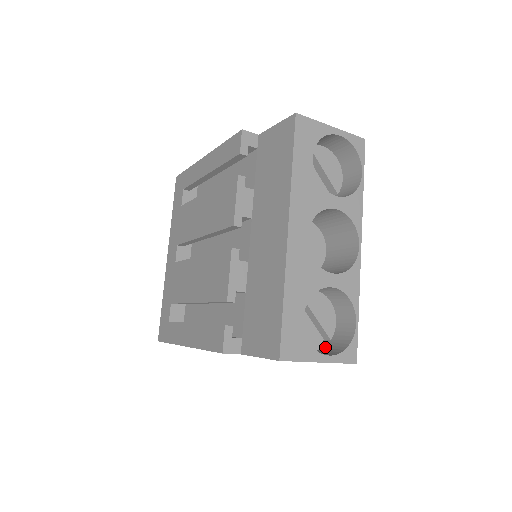
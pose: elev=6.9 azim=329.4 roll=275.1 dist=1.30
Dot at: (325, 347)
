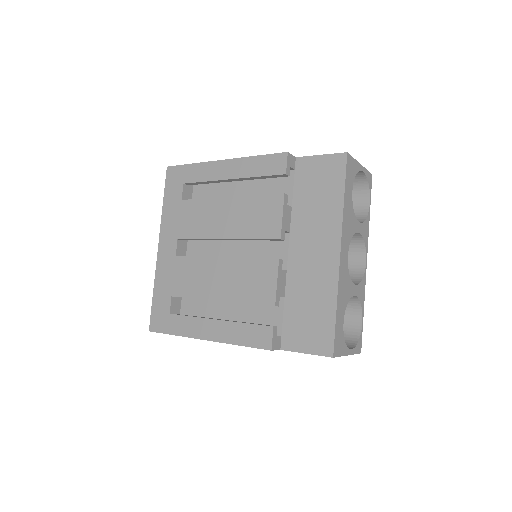
Dot at: occluded
